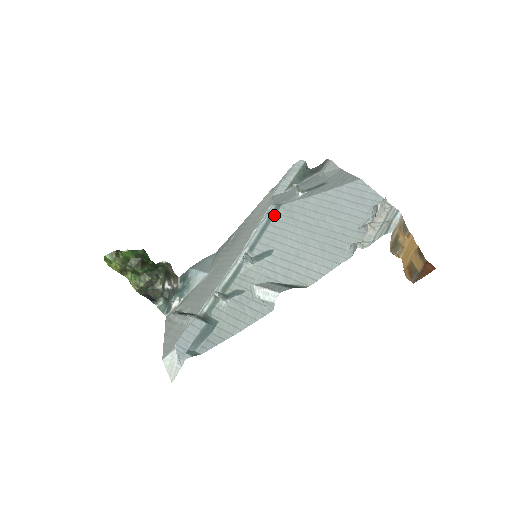
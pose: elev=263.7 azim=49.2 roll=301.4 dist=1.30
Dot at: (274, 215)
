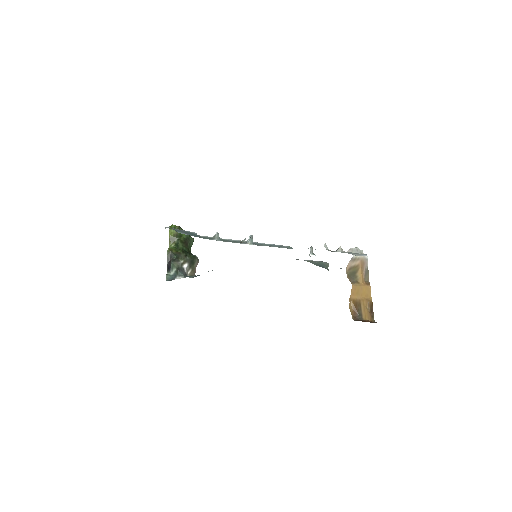
Dot at: occluded
